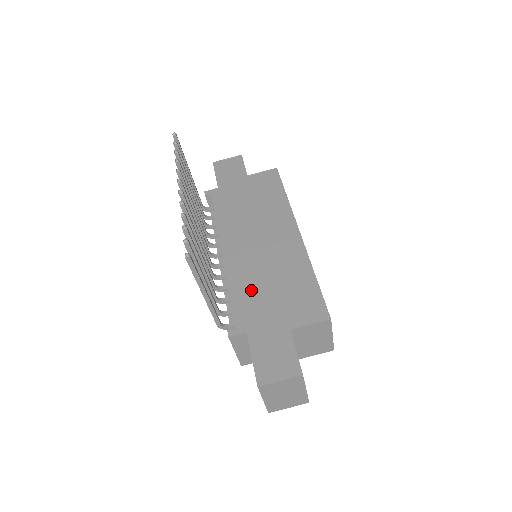
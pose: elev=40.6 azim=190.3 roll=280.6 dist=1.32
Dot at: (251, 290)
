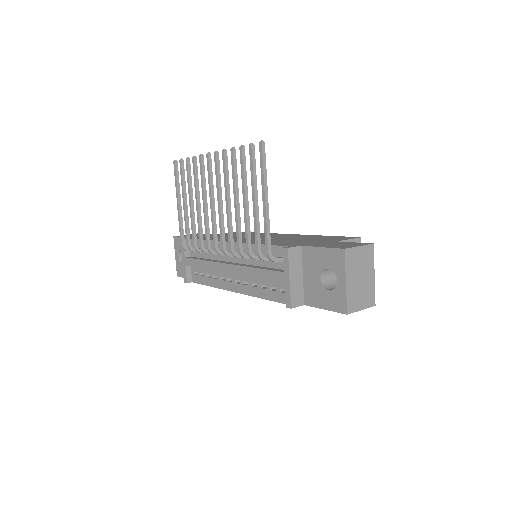
Dot at: (280, 242)
